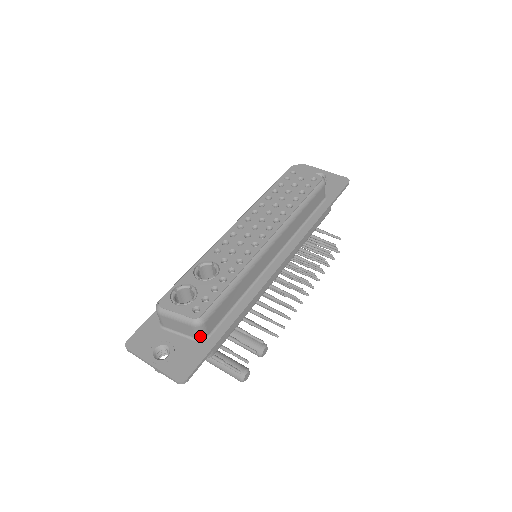
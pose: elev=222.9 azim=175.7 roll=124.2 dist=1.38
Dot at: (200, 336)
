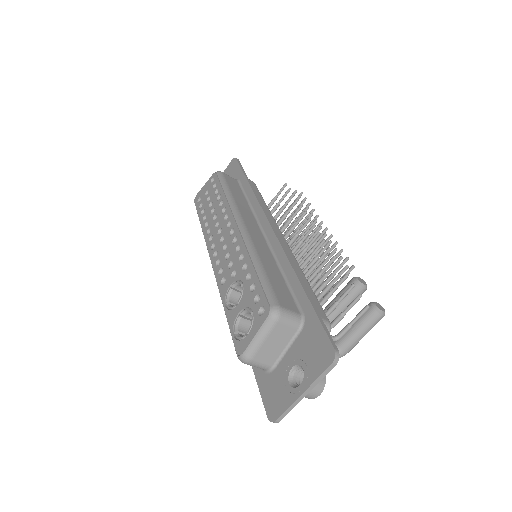
Dot at: (296, 322)
